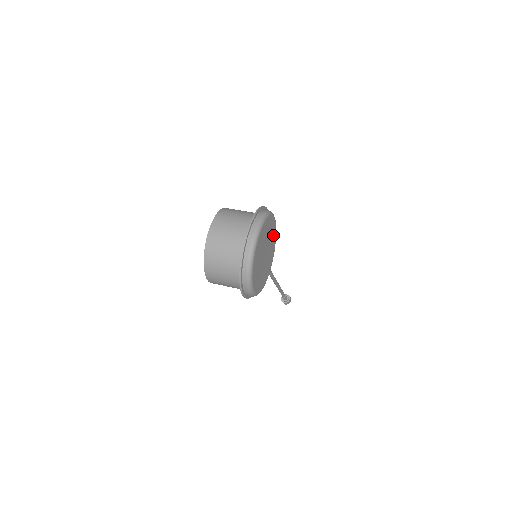
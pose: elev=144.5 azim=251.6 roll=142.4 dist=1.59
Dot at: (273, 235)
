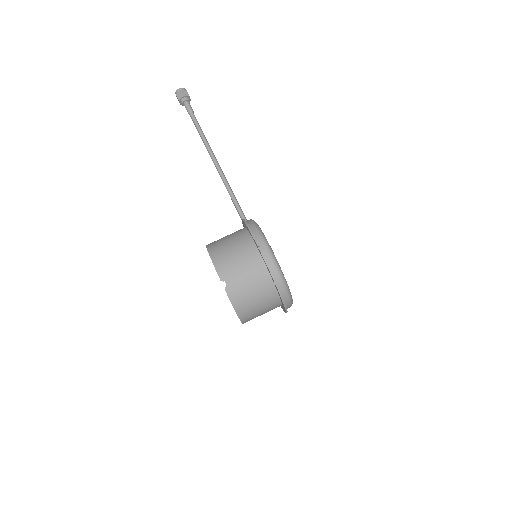
Dot at: occluded
